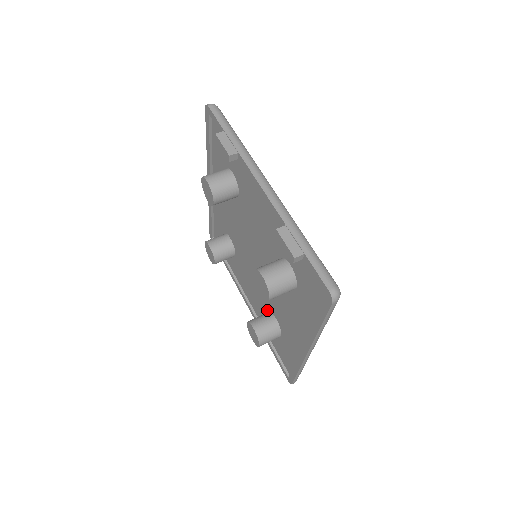
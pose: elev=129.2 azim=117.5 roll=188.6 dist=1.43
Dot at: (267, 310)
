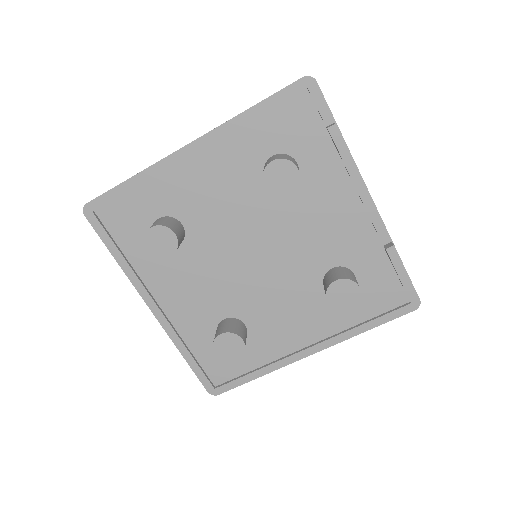
Dot at: (224, 316)
